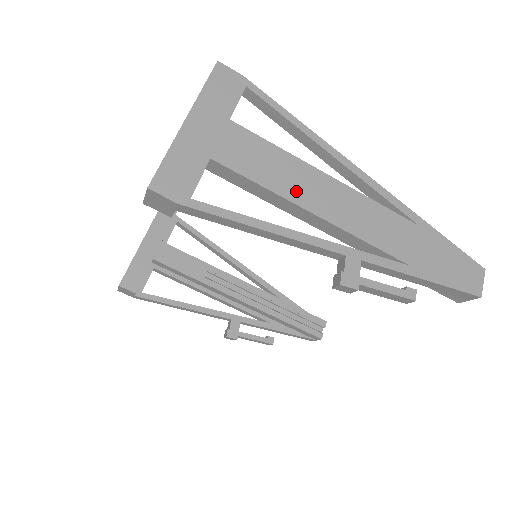
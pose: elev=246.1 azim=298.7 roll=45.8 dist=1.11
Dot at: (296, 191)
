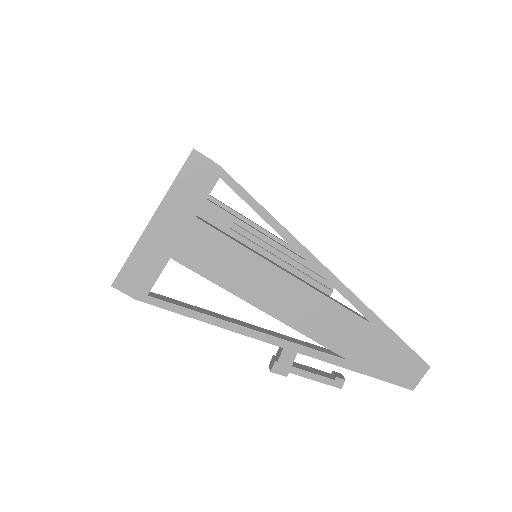
Dot at: (249, 289)
